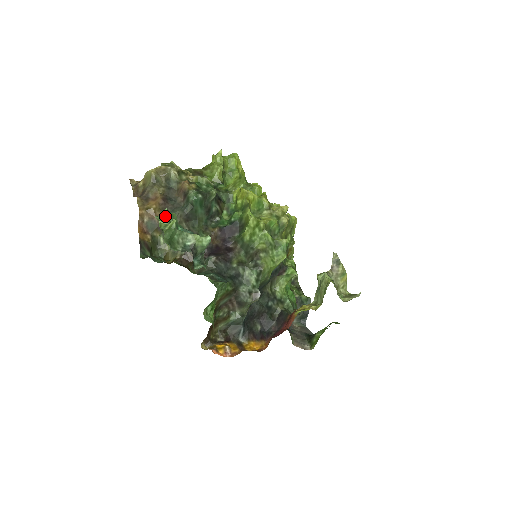
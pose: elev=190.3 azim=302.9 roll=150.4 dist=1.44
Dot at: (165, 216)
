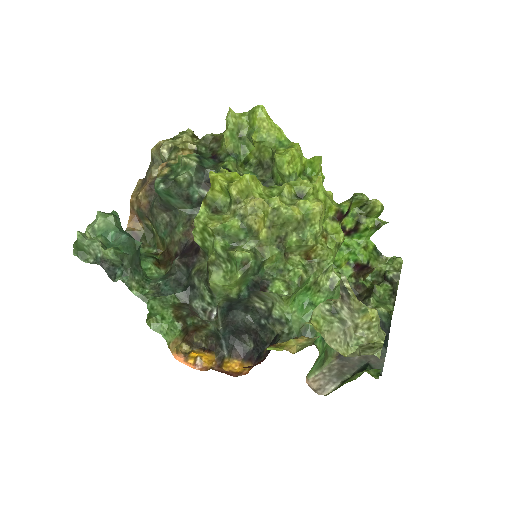
Dot at: (96, 220)
